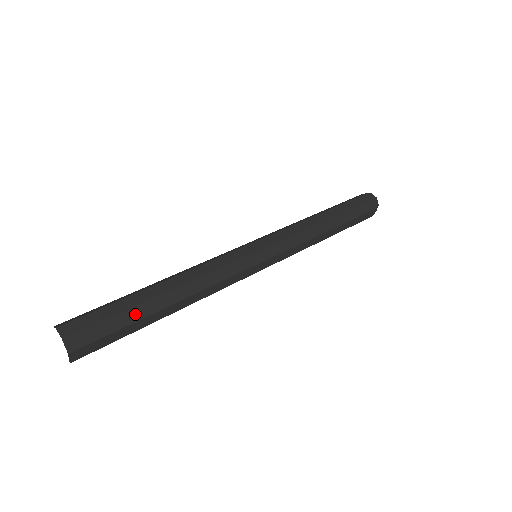
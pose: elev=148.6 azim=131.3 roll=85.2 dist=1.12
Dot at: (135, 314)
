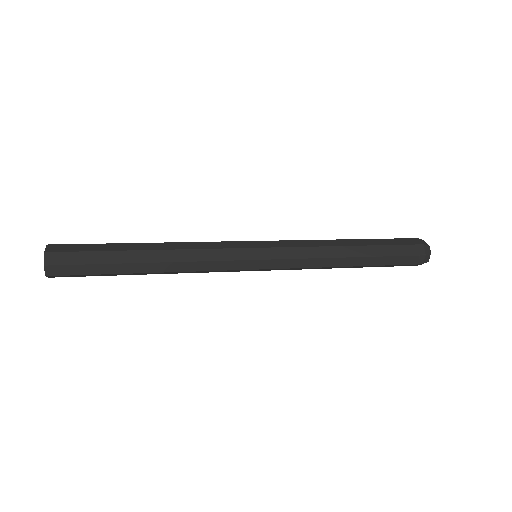
Dot at: (111, 247)
